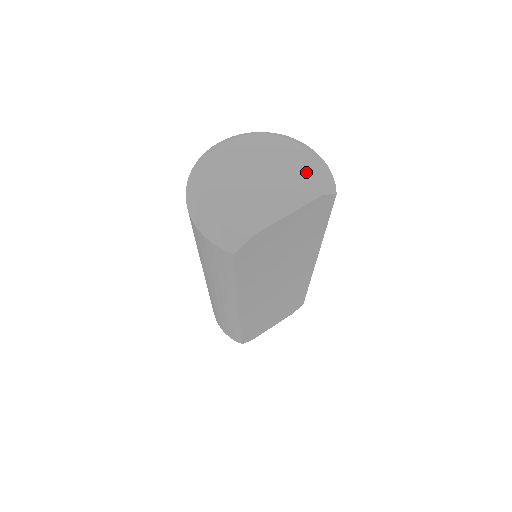
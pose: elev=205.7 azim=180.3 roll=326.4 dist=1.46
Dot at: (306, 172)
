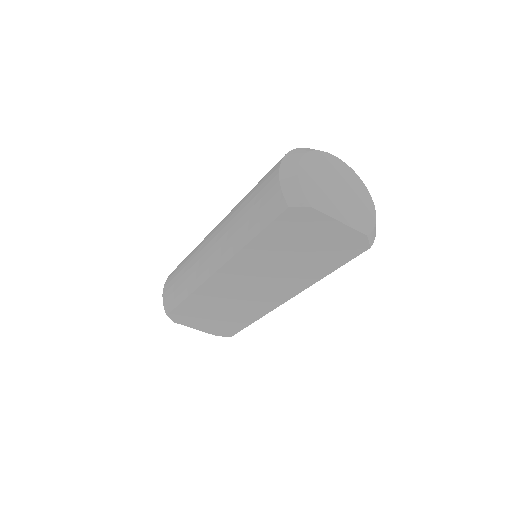
Dot at: (367, 216)
